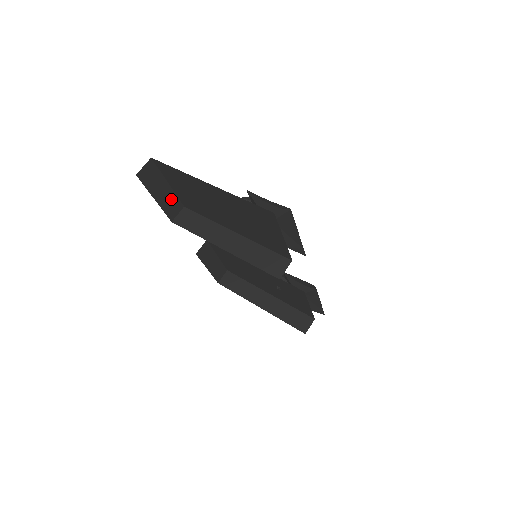
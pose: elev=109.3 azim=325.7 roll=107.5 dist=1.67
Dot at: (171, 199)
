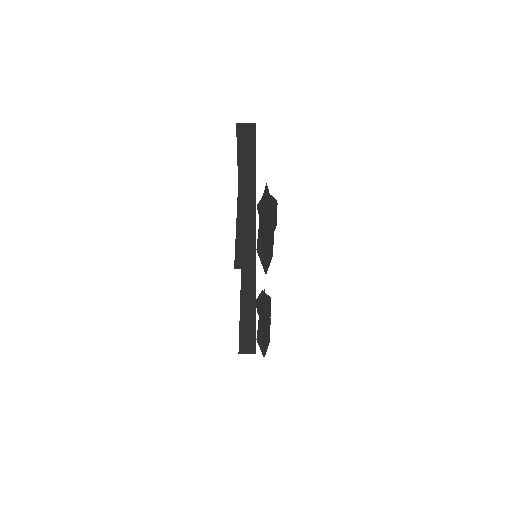
Dot at: (250, 167)
